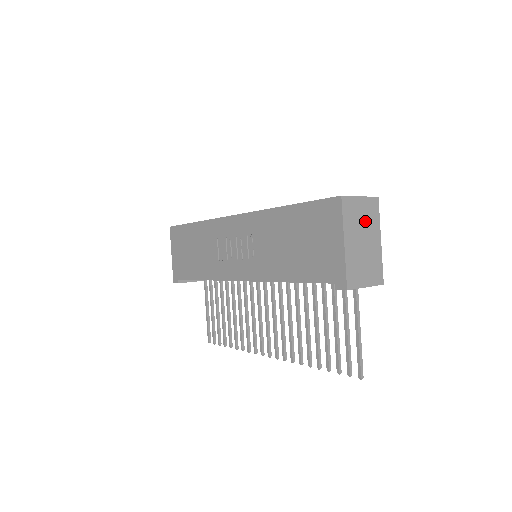
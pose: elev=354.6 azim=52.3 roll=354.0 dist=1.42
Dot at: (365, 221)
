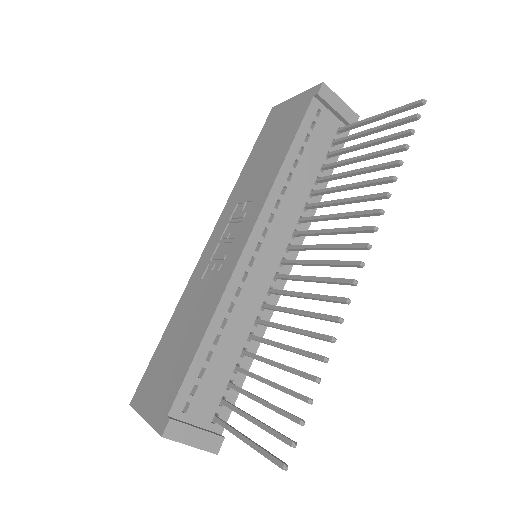
Dot at: occluded
